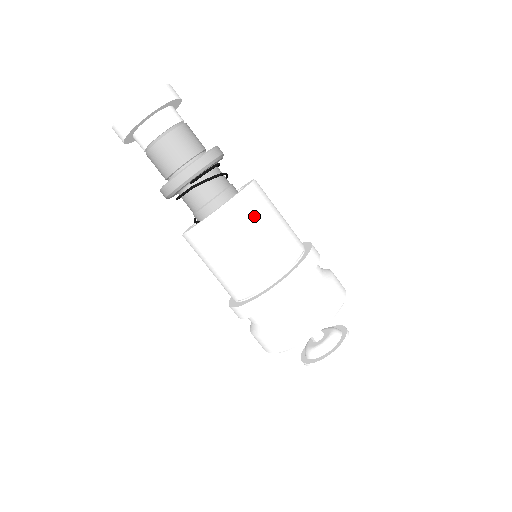
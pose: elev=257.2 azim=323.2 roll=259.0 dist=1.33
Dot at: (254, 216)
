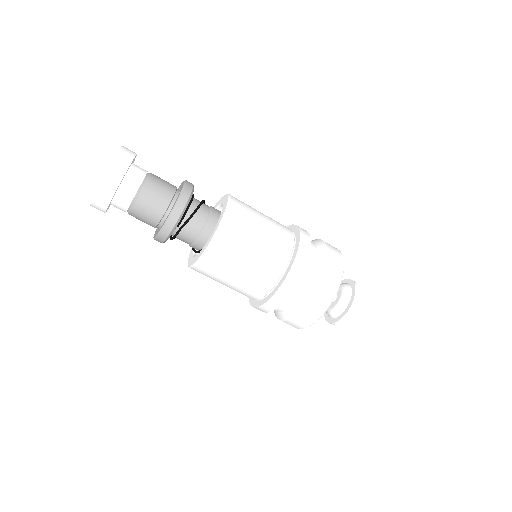
Dot at: (242, 233)
